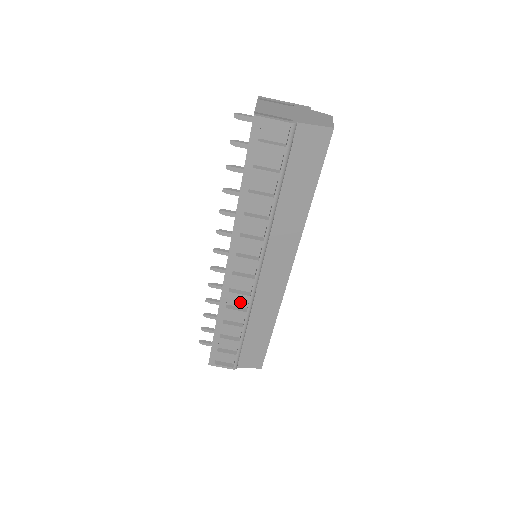
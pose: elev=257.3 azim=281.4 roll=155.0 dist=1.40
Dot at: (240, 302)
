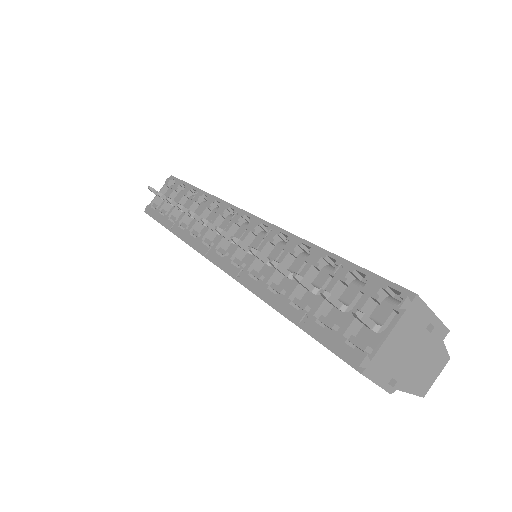
Dot at: occluded
